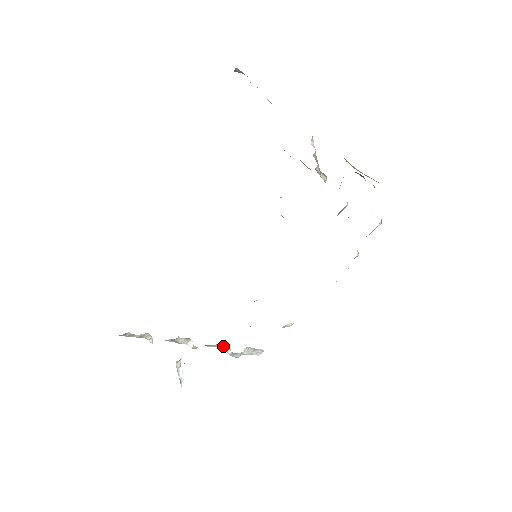
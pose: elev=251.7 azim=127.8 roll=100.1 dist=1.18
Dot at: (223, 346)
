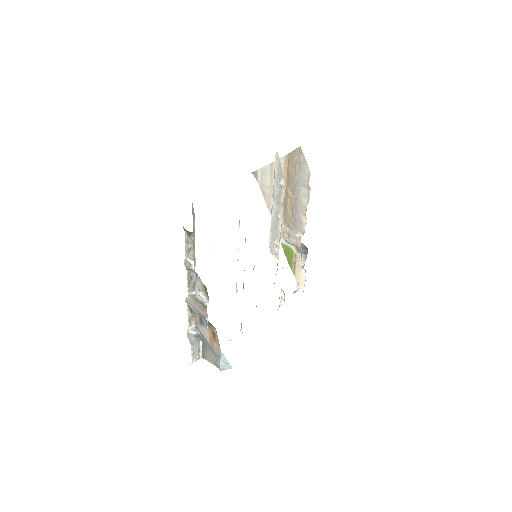
Dot at: (190, 325)
